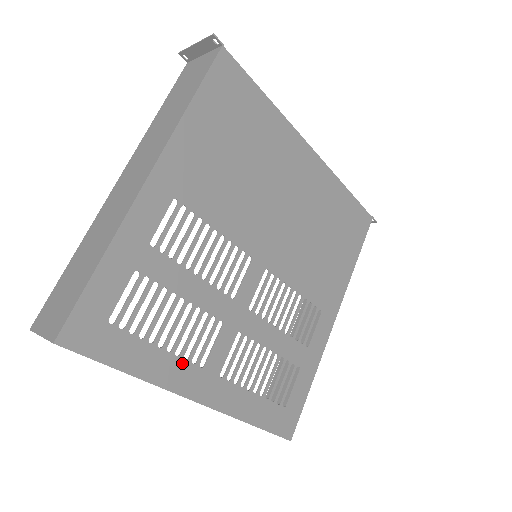
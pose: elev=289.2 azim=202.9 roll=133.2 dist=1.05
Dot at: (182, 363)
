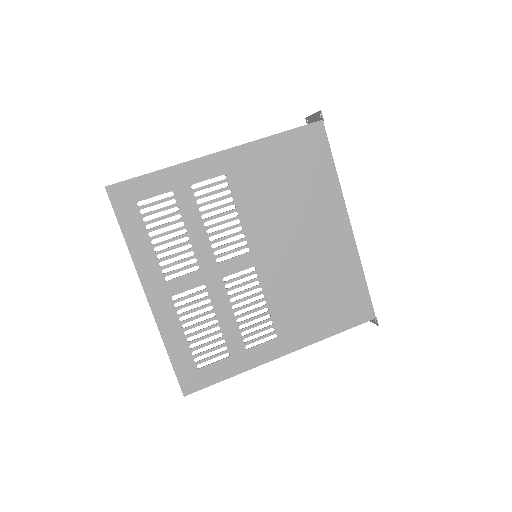
Dot at: (156, 265)
